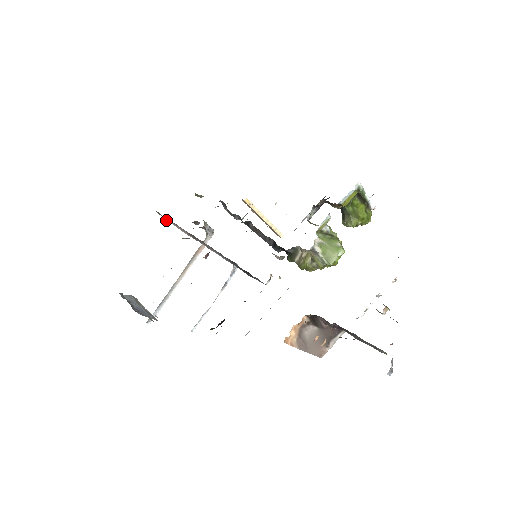
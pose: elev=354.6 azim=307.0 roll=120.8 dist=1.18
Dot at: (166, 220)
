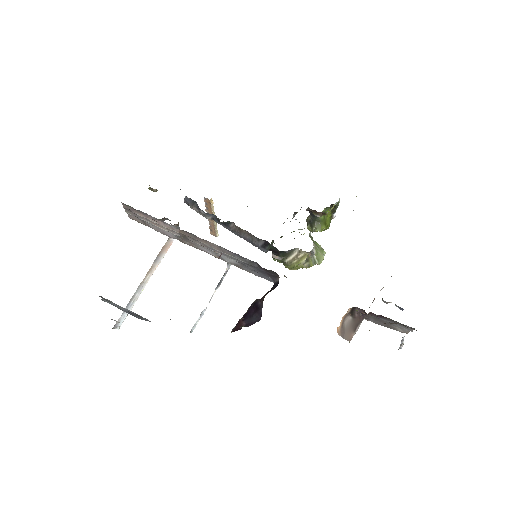
Dot at: (131, 214)
